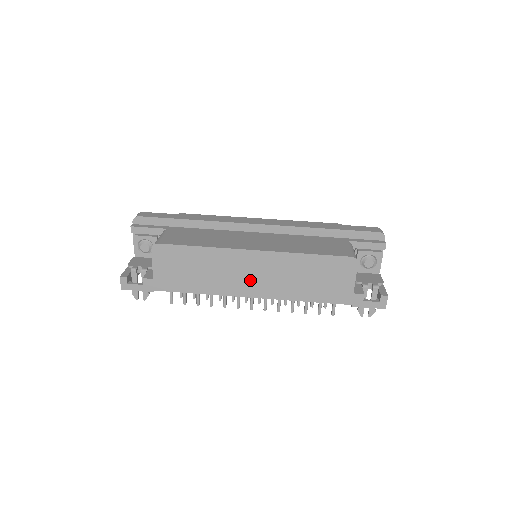
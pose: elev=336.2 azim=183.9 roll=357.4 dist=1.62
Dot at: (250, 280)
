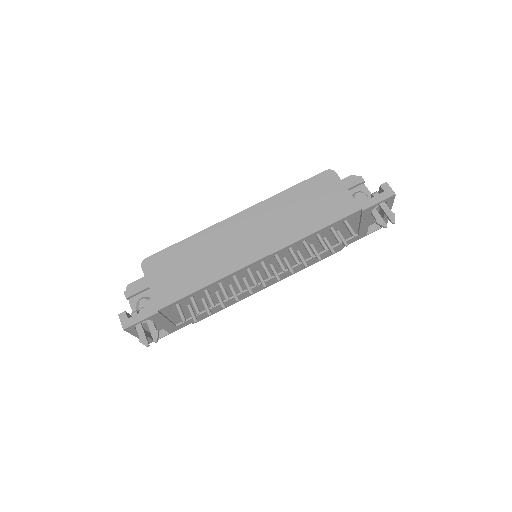
Dot at: (249, 243)
